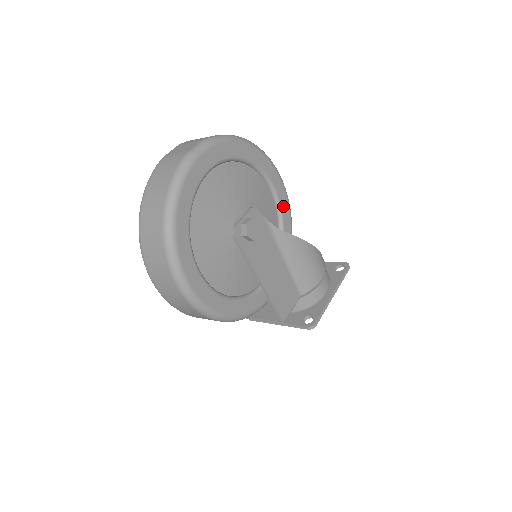
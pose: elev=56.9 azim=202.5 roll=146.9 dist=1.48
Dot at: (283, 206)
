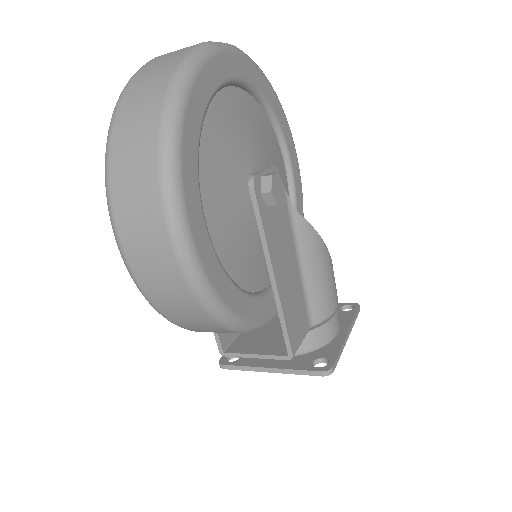
Dot at: (297, 195)
